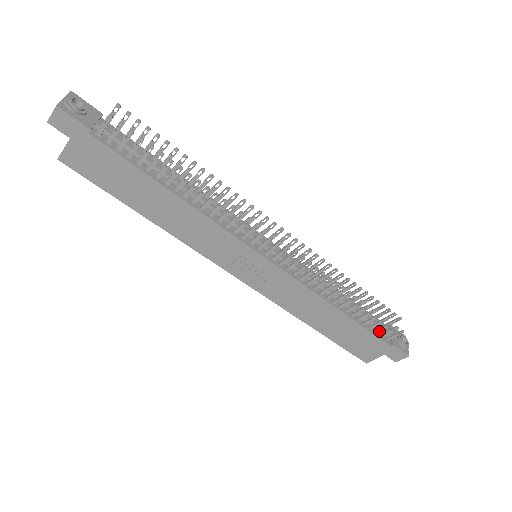
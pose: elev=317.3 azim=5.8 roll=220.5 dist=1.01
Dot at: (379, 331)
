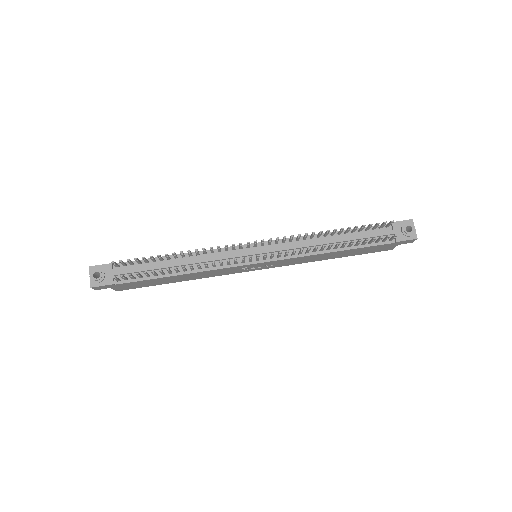
Dot at: (378, 242)
